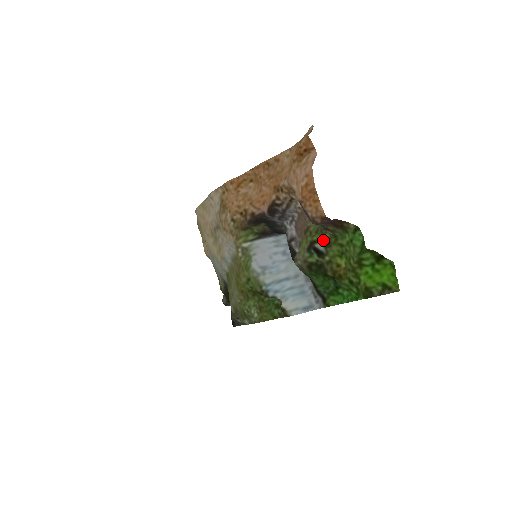
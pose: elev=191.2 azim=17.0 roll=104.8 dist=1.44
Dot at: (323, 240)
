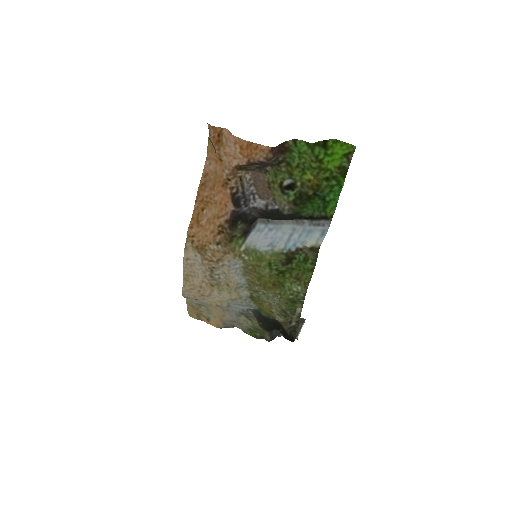
Dot at: (284, 175)
